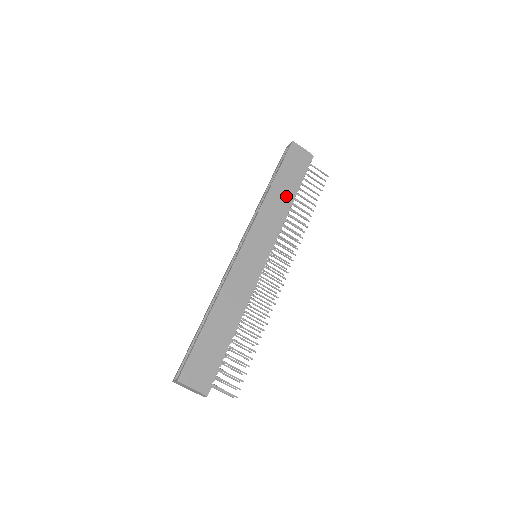
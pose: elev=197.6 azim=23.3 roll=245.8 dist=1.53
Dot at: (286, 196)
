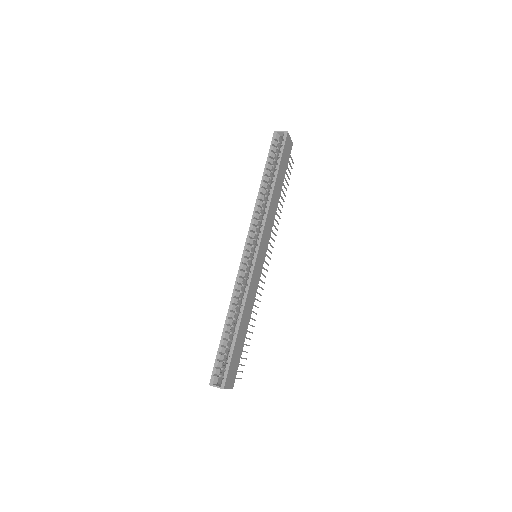
Dot at: (279, 194)
